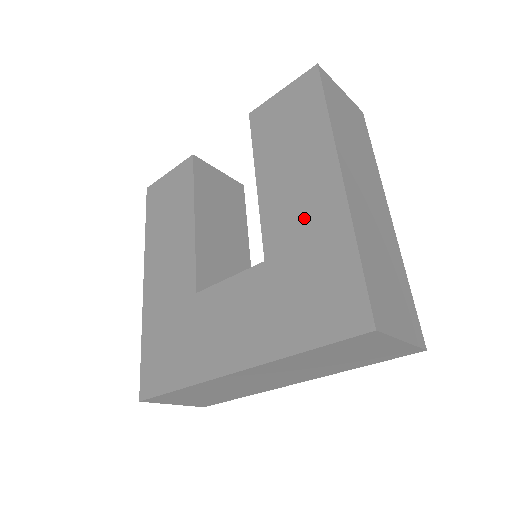
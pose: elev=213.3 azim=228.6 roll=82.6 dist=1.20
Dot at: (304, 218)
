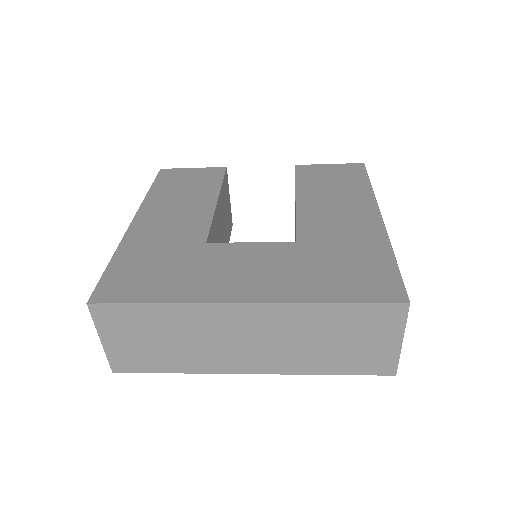
Dot at: (343, 228)
